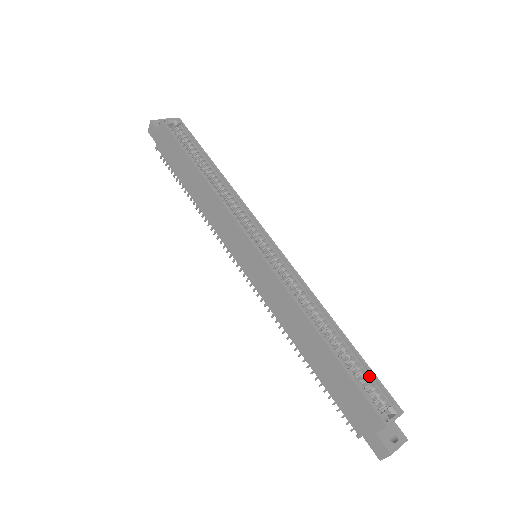
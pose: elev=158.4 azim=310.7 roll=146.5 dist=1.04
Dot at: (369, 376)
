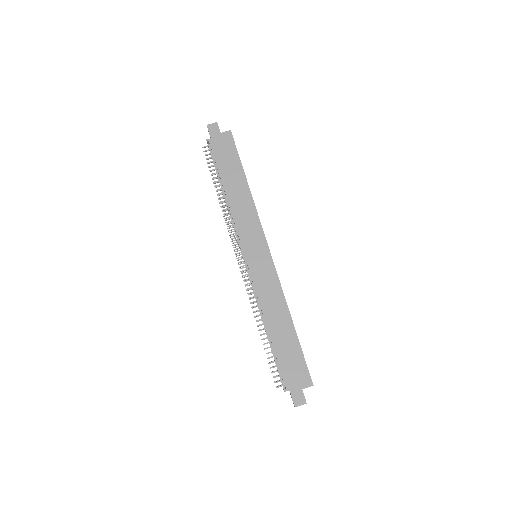
Dot at: occluded
